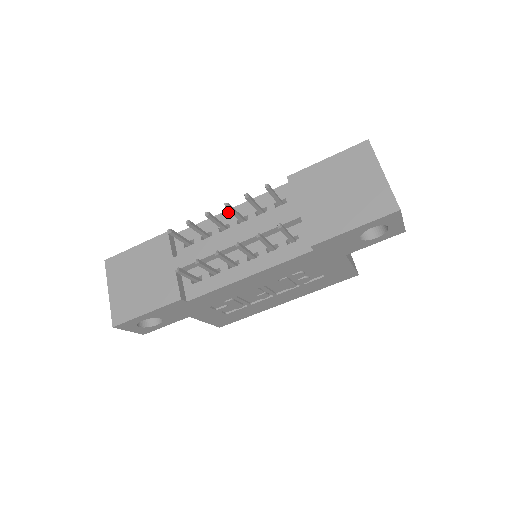
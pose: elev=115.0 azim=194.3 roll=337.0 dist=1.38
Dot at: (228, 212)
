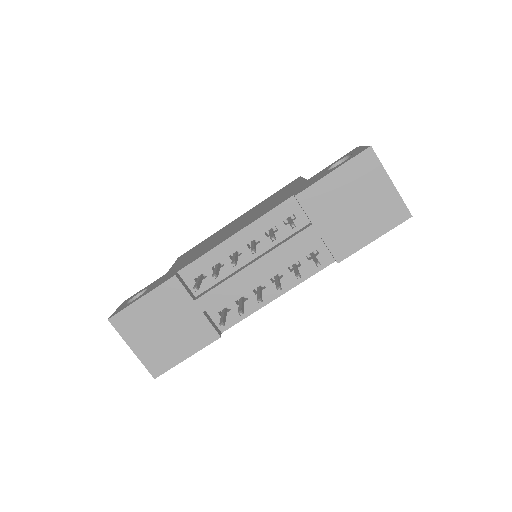
Dot at: (234, 238)
